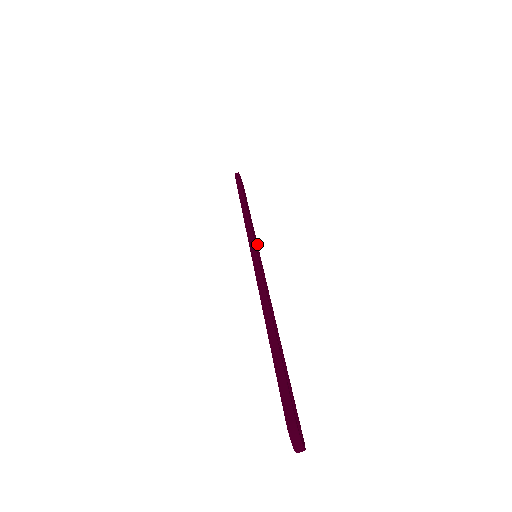
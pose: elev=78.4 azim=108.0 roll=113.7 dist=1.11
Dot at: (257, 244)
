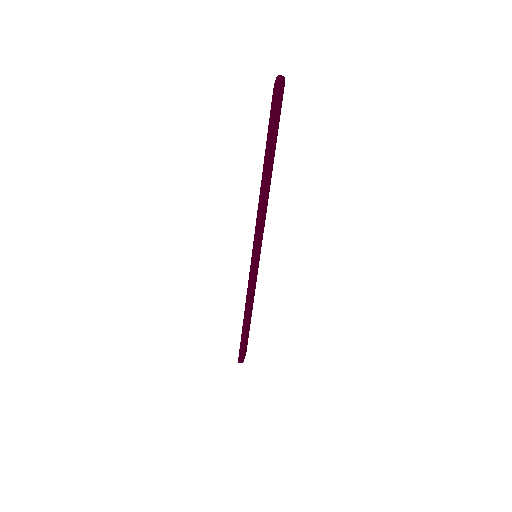
Dot at: (253, 283)
